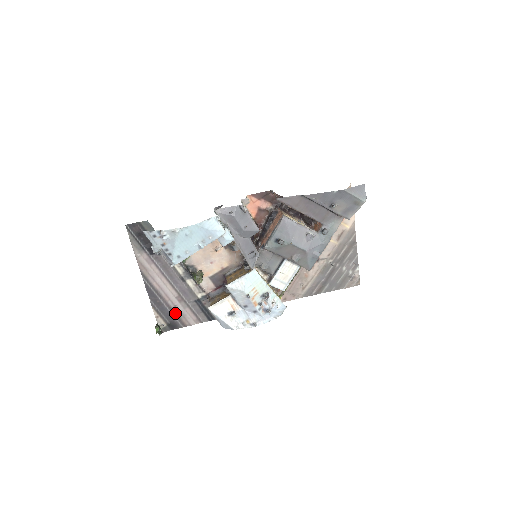
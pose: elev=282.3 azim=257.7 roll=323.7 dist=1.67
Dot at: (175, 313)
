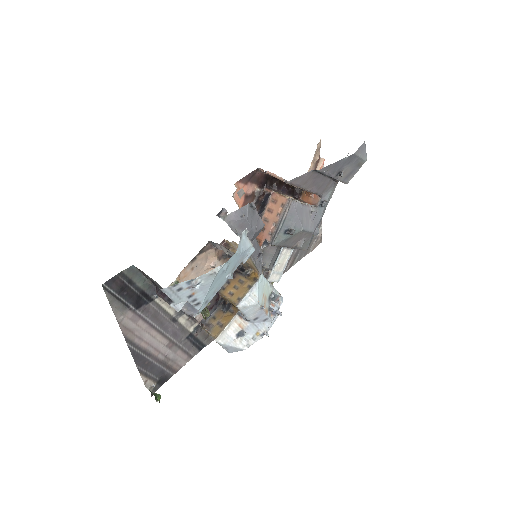
Dot at: (165, 364)
